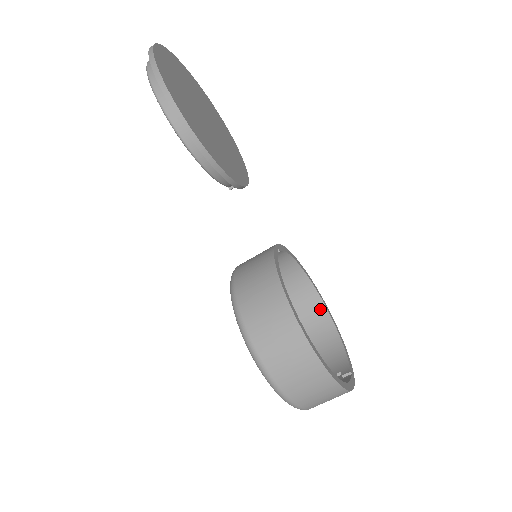
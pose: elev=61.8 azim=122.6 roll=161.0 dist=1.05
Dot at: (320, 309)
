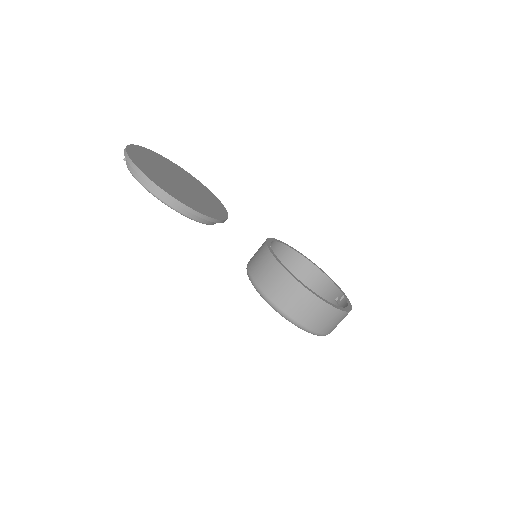
Dot at: (304, 262)
